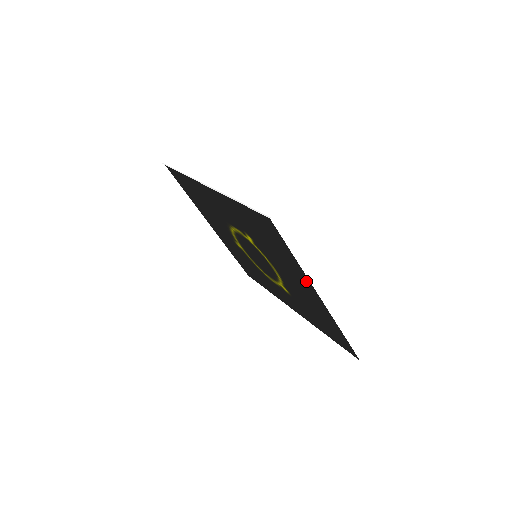
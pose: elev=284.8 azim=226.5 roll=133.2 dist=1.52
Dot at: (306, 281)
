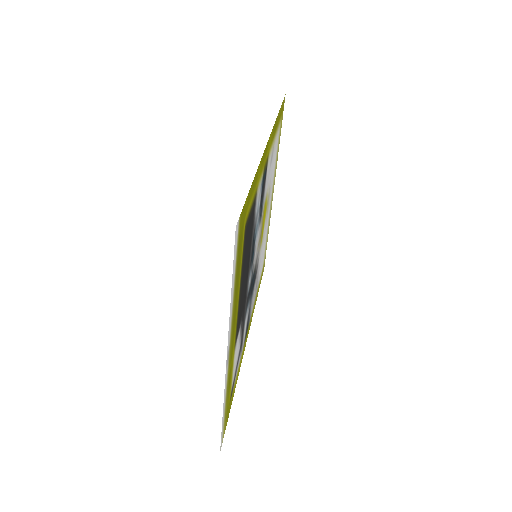
Dot at: (232, 325)
